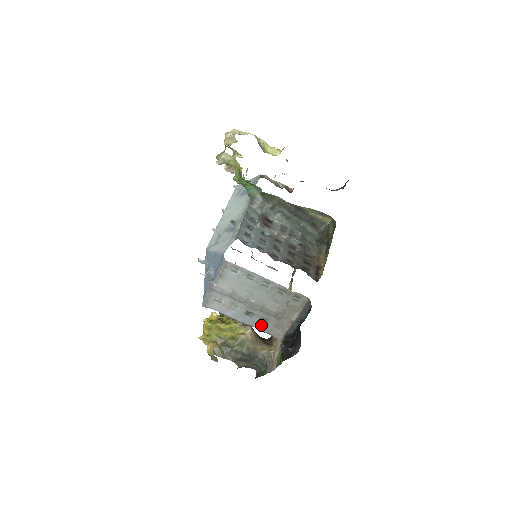
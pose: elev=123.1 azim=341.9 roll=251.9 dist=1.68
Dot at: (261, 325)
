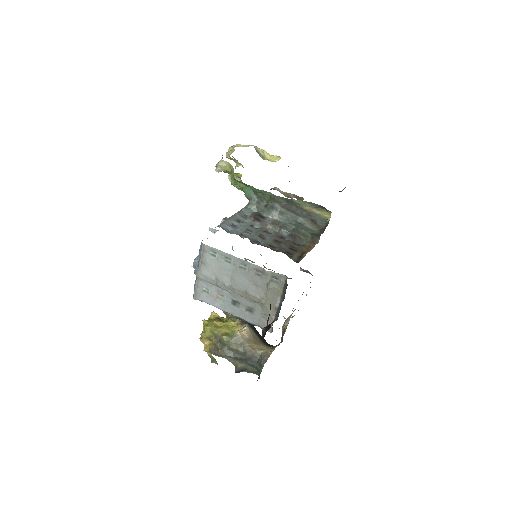
Dot at: (249, 316)
